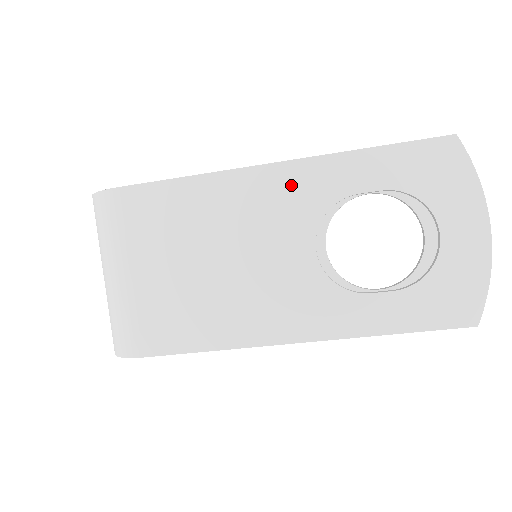
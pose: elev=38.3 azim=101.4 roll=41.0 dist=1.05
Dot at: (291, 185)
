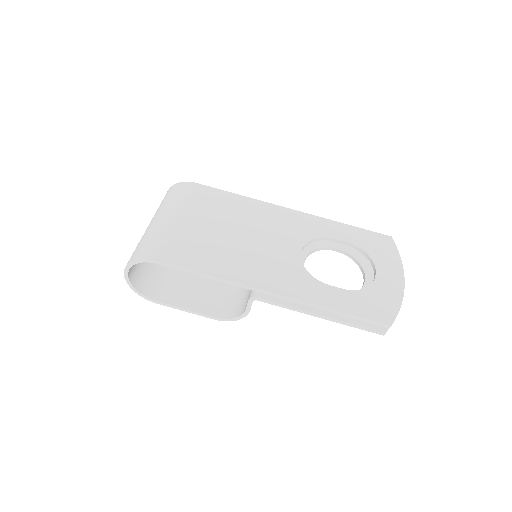
Dot at: (297, 221)
